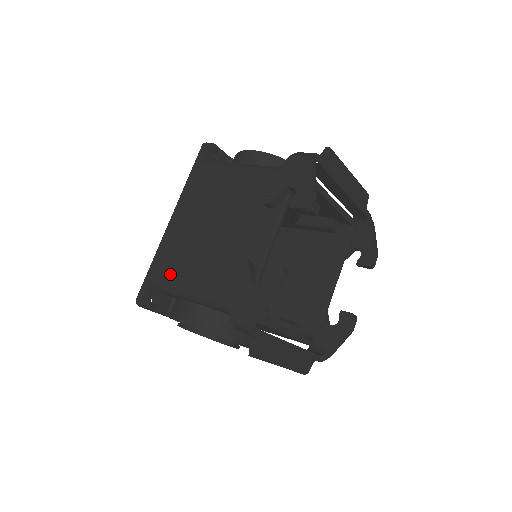
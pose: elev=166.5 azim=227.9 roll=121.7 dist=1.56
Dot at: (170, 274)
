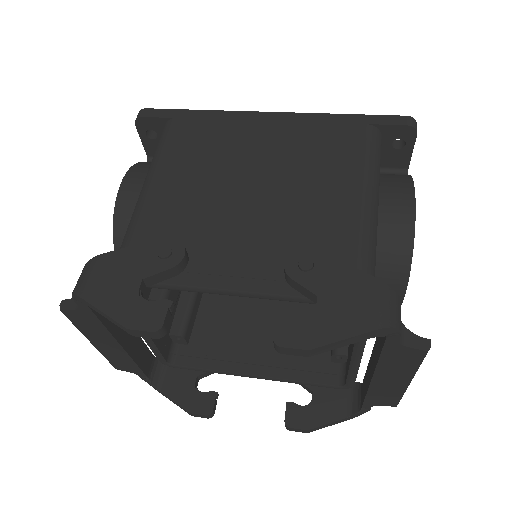
Dot at: (178, 143)
